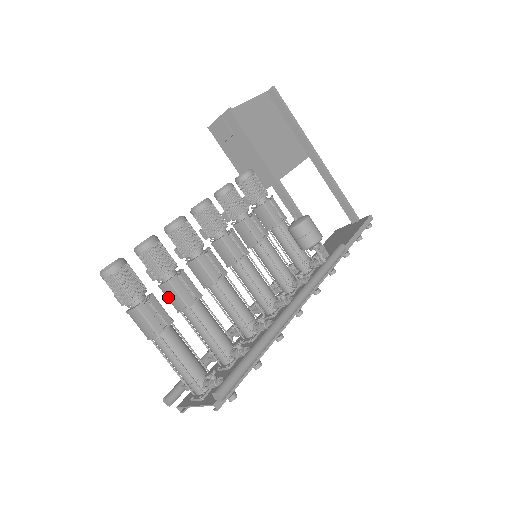
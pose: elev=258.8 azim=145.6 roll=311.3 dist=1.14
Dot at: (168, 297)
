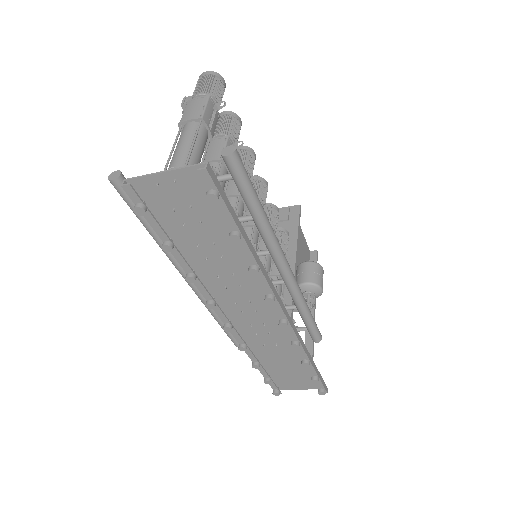
Dot at: (208, 149)
